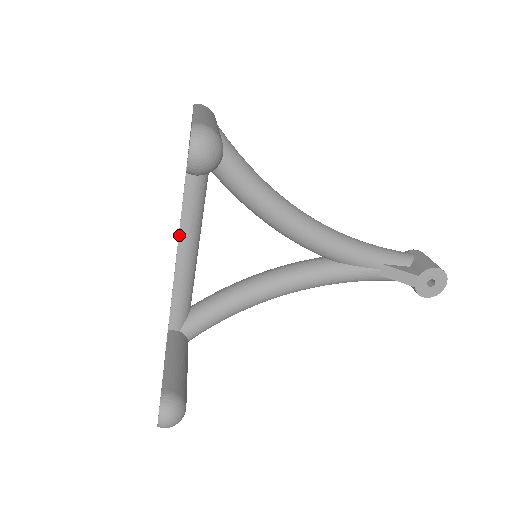
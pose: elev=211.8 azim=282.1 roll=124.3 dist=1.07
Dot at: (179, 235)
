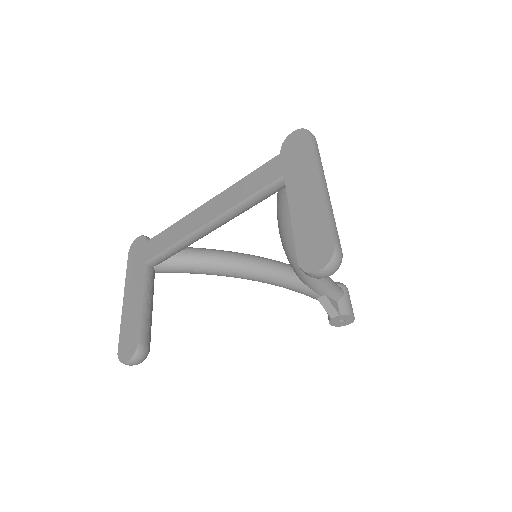
Dot at: (216, 218)
